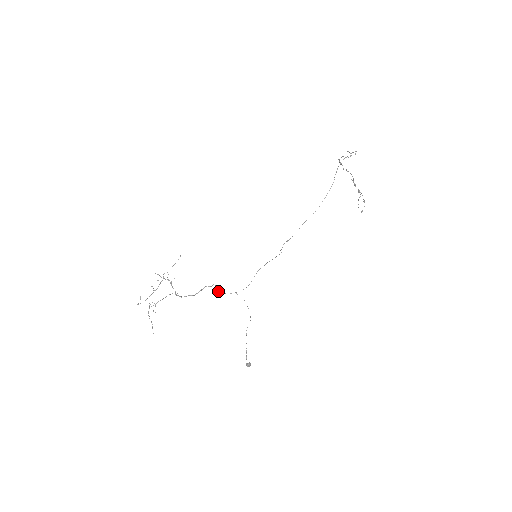
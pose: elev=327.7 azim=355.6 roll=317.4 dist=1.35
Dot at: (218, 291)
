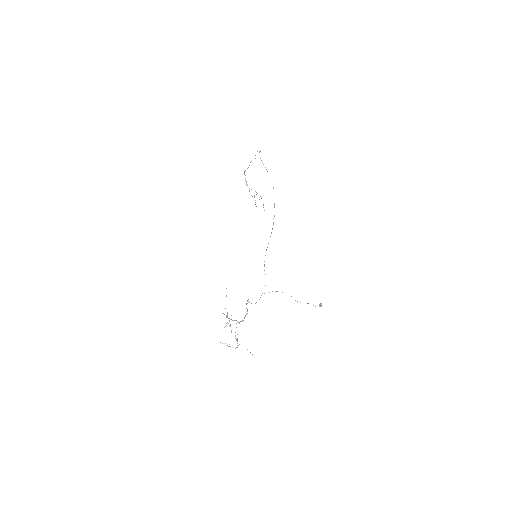
Dot at: occluded
